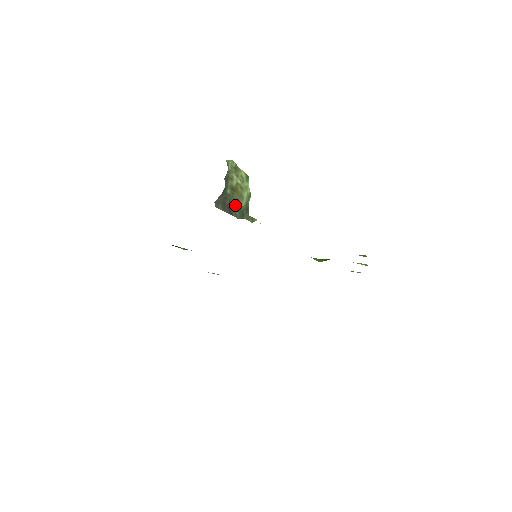
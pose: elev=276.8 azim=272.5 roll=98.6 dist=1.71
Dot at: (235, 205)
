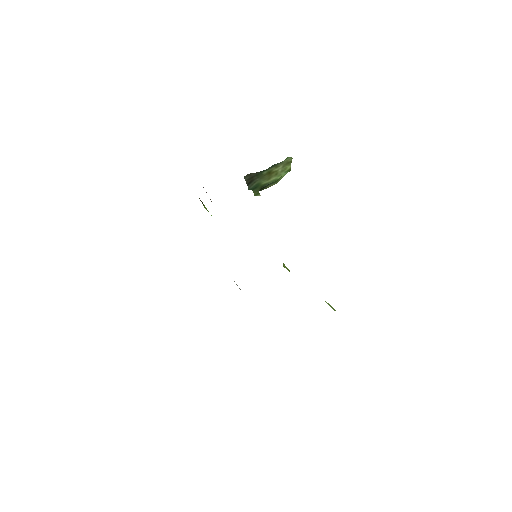
Dot at: (258, 181)
